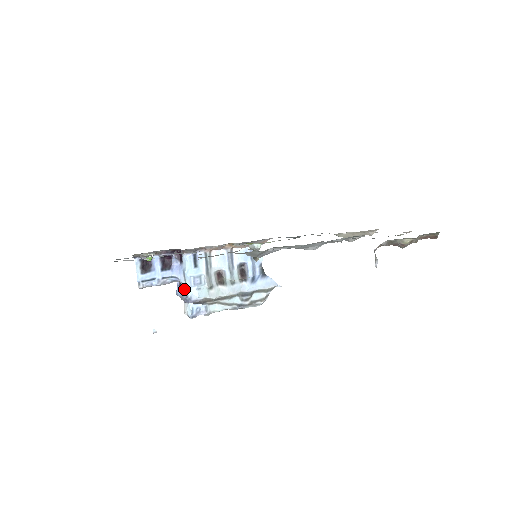
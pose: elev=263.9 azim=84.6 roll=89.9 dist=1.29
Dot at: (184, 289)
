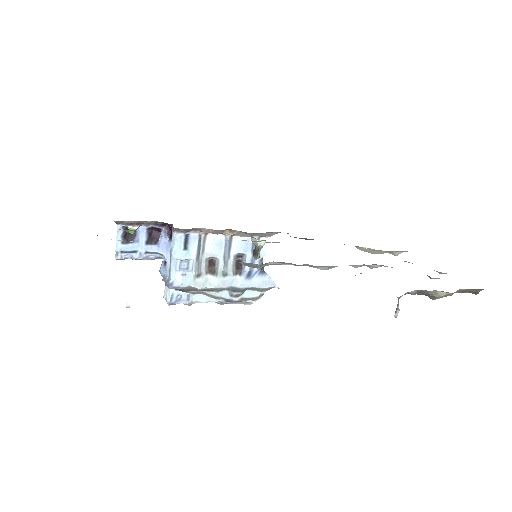
Dot at: (168, 270)
